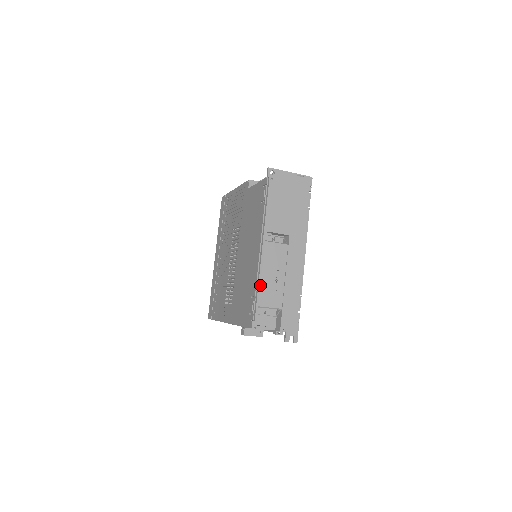
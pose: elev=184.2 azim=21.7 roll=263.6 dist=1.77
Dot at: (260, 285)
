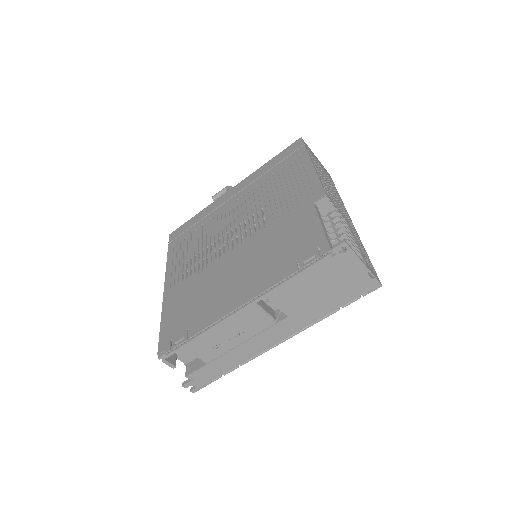
Dot at: (205, 334)
